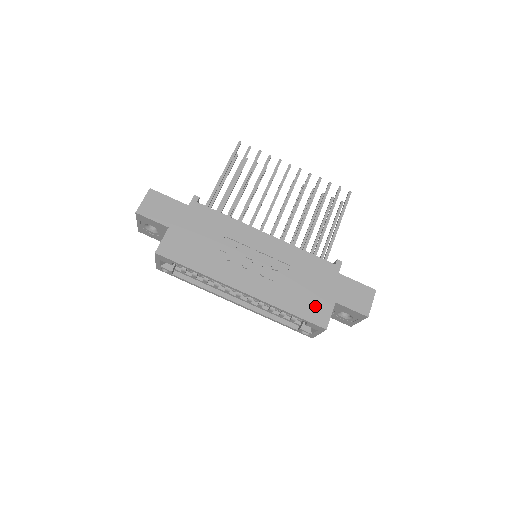
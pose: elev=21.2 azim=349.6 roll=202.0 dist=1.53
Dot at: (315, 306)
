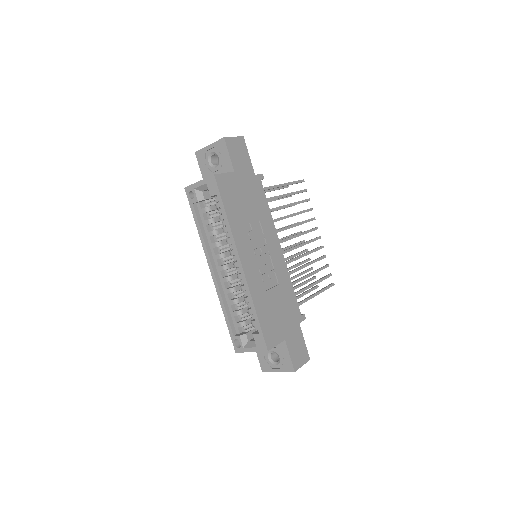
Dot at: (273, 328)
